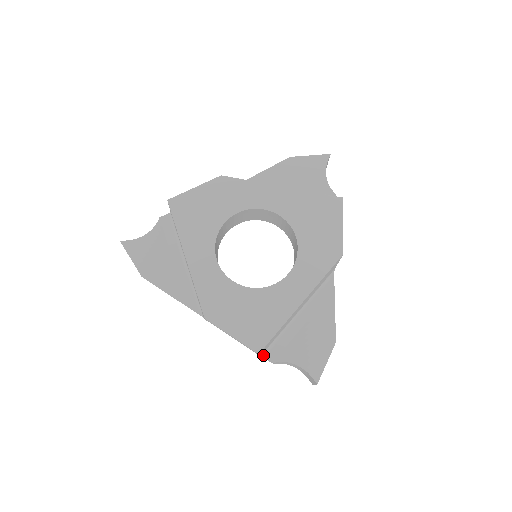
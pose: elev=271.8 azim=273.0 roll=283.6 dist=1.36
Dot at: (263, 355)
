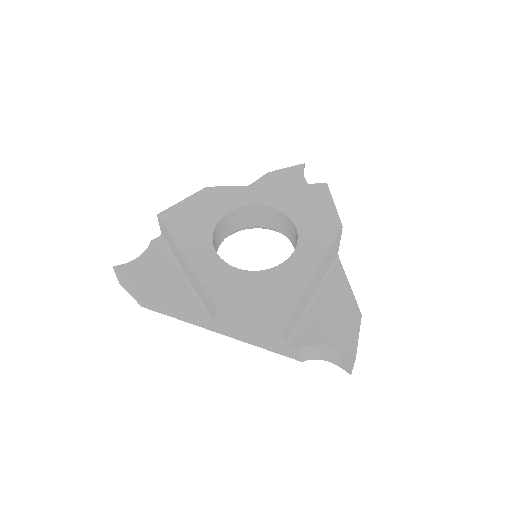
Dot at: (287, 343)
